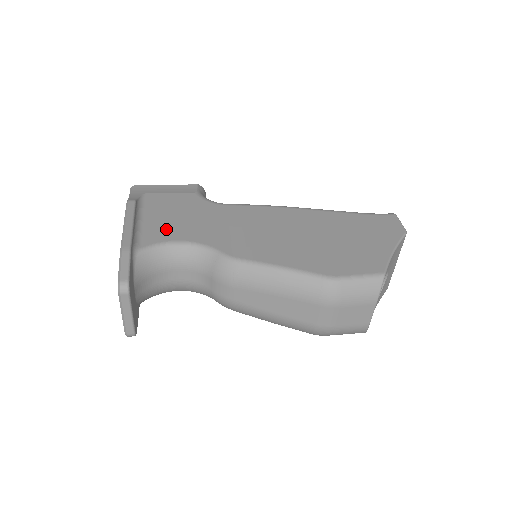
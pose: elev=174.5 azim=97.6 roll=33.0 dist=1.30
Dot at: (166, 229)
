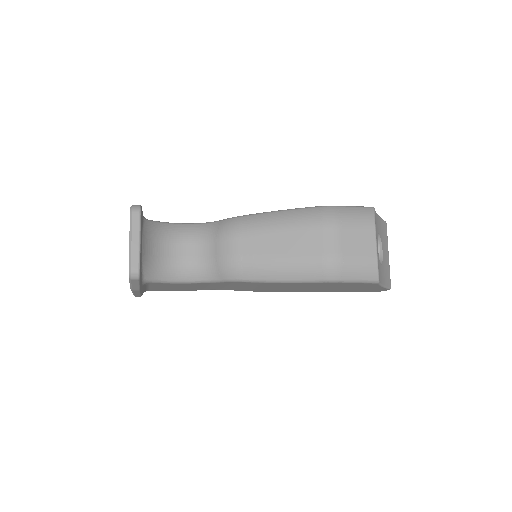
Dot at: occluded
